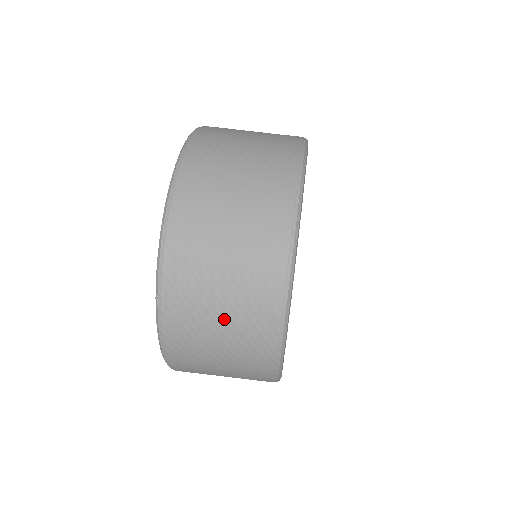
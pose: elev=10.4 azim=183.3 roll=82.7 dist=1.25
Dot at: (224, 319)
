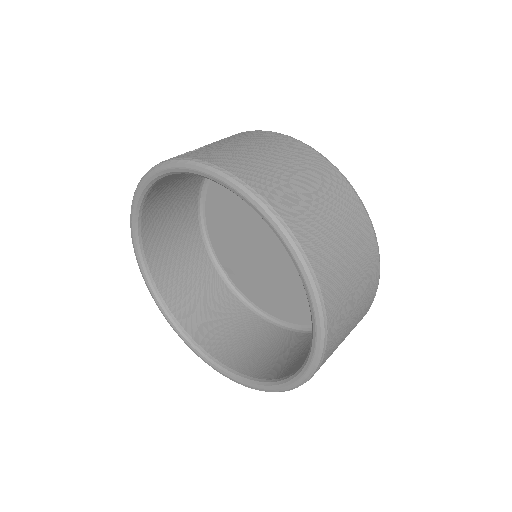
Dot at: occluded
